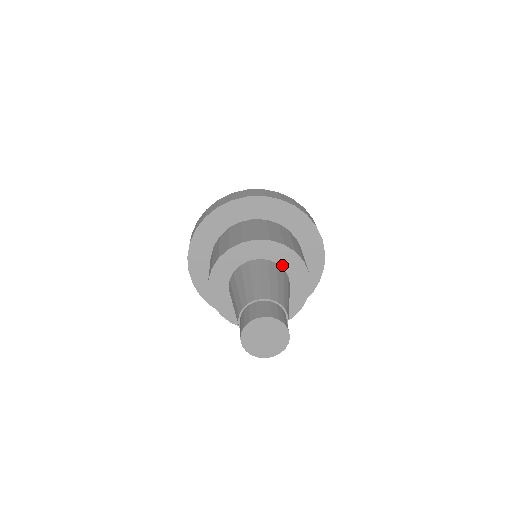
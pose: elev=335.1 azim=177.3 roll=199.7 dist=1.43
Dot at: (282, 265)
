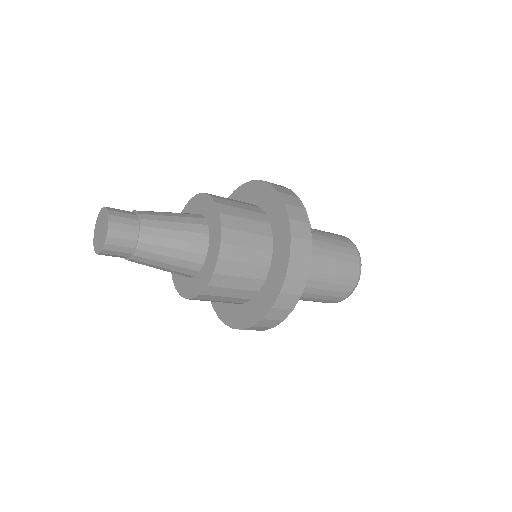
Dot at: (204, 215)
